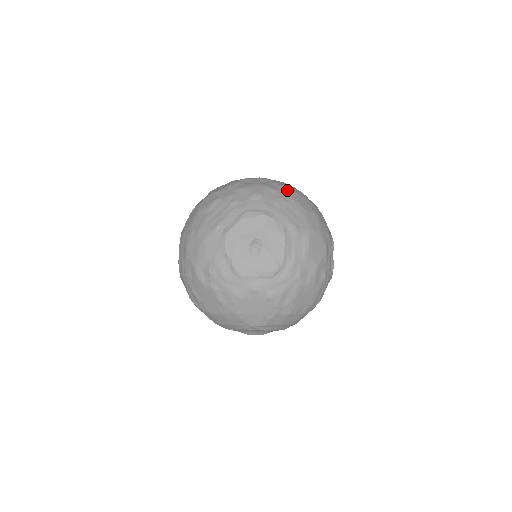
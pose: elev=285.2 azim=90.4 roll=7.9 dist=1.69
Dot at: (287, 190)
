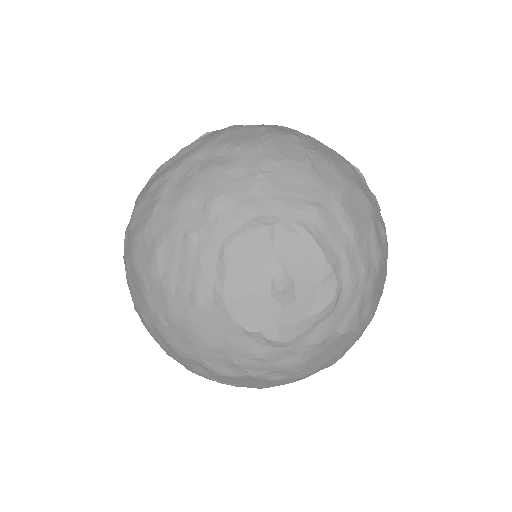
Dot at: (250, 148)
